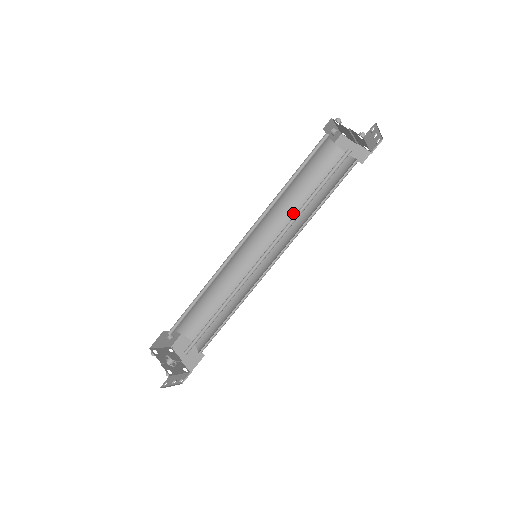
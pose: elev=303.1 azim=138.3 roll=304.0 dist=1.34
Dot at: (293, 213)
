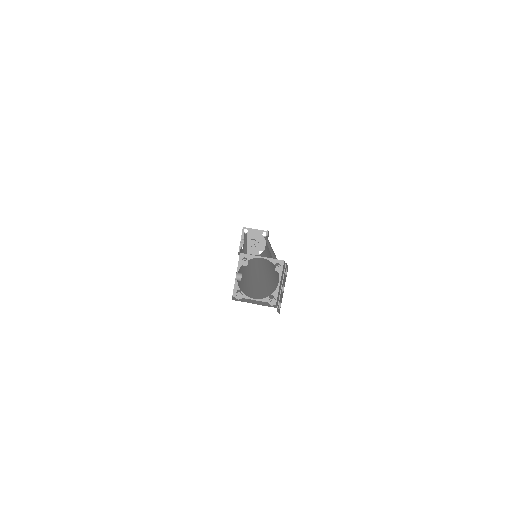
Dot at: occluded
